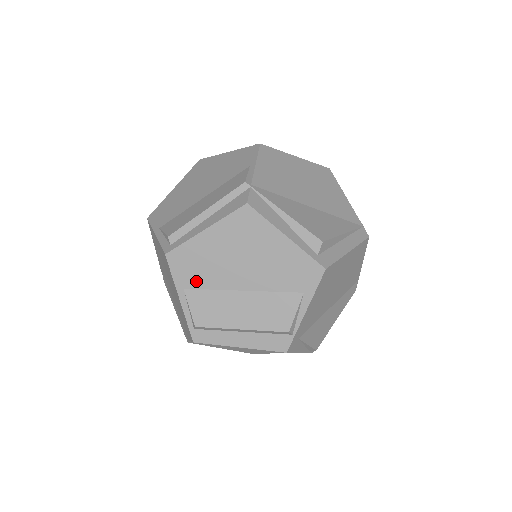
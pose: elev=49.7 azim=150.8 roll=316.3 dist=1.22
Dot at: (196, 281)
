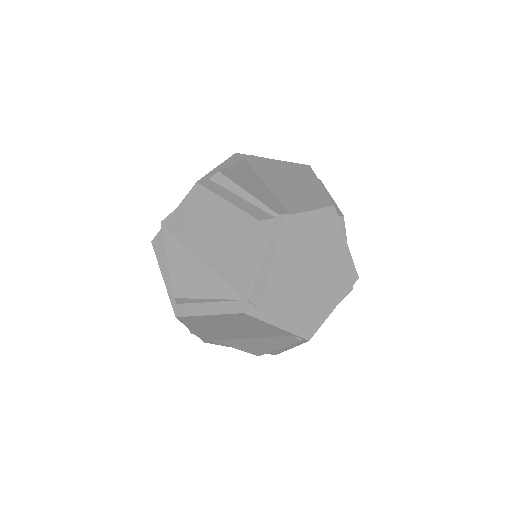
Dot at: occluded
